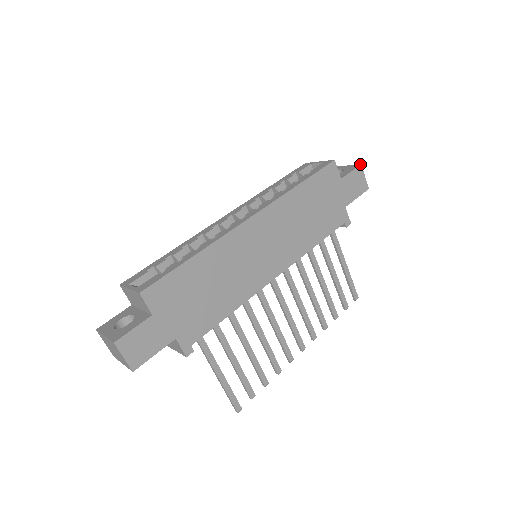
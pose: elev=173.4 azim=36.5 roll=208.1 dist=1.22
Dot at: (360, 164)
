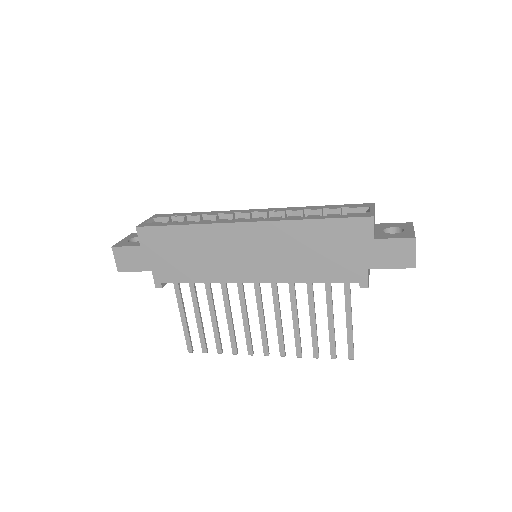
Dot at: (415, 237)
